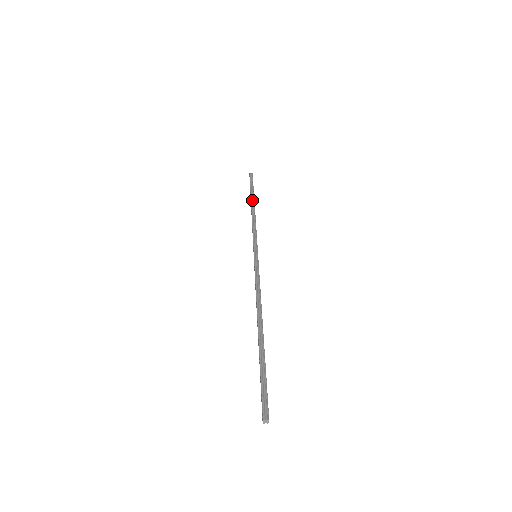
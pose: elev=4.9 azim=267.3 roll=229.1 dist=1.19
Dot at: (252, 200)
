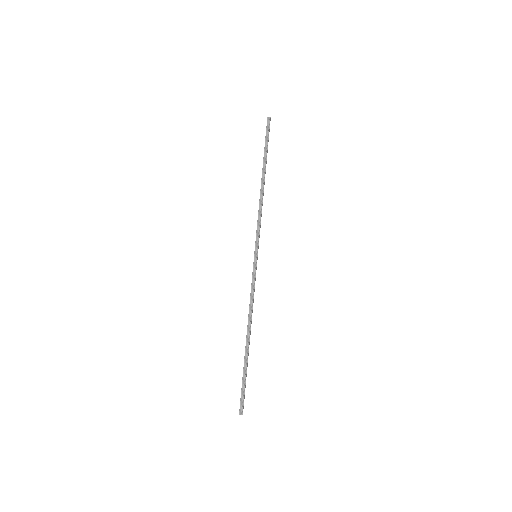
Dot at: (263, 170)
